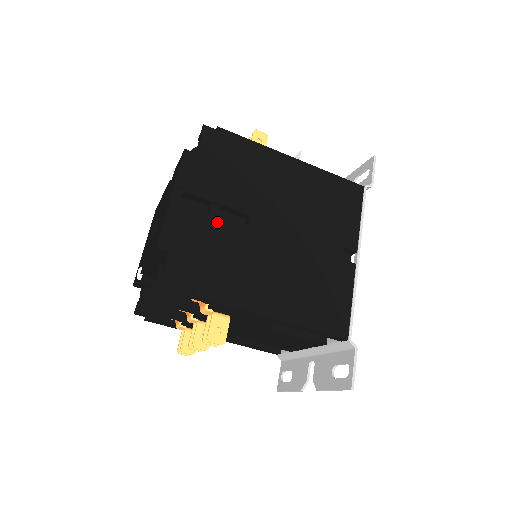
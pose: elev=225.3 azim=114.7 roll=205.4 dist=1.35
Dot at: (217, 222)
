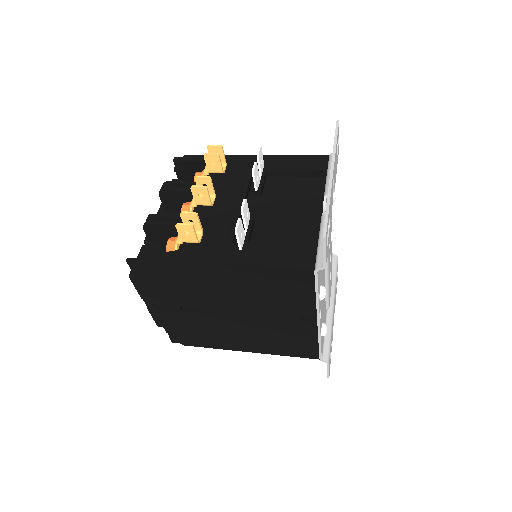
Dot at: (184, 315)
